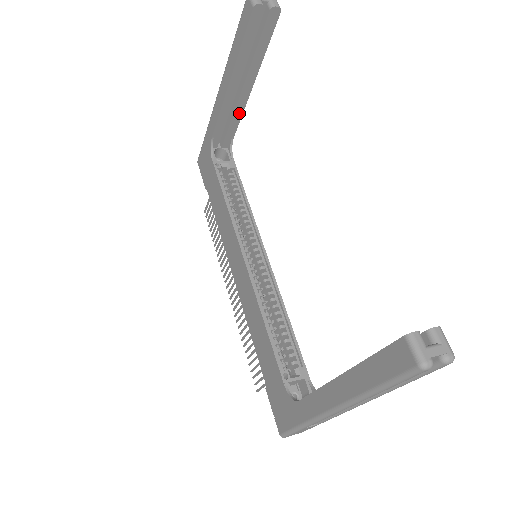
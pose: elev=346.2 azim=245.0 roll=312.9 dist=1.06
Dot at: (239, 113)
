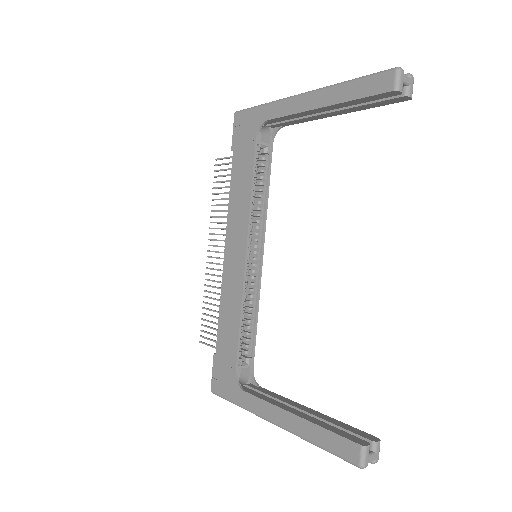
Dot at: (307, 120)
